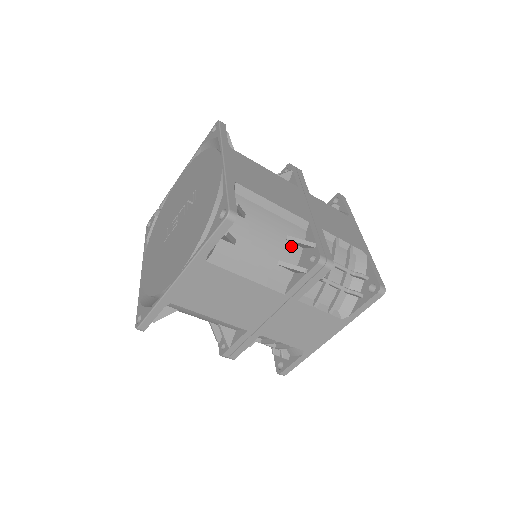
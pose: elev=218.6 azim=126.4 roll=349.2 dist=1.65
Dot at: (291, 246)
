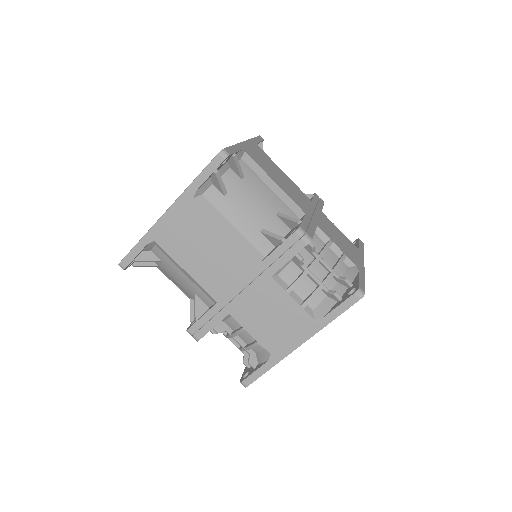
Dot at: (279, 222)
